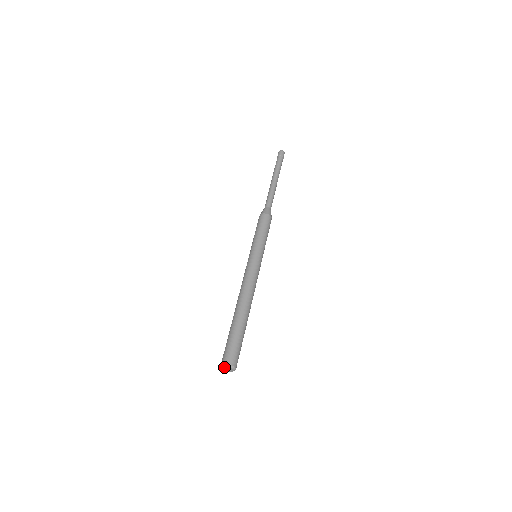
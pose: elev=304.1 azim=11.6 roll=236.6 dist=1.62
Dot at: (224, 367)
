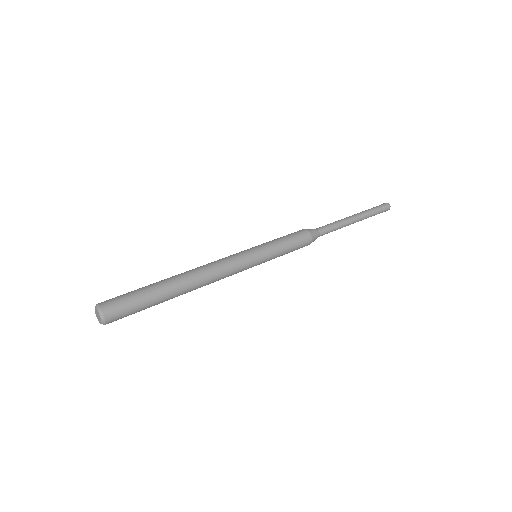
Dot at: (96, 312)
